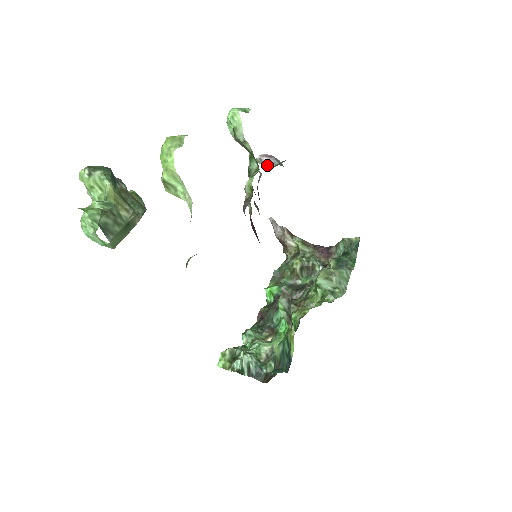
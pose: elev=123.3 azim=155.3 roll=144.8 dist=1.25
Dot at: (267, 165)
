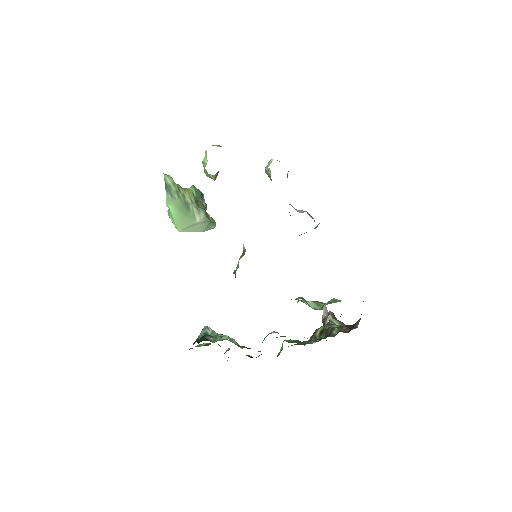
Dot at: (297, 211)
